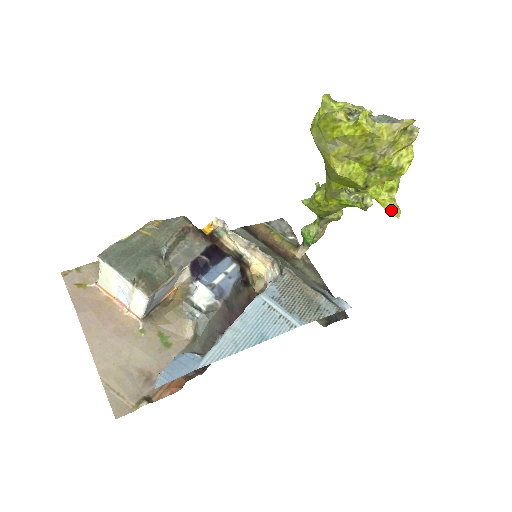
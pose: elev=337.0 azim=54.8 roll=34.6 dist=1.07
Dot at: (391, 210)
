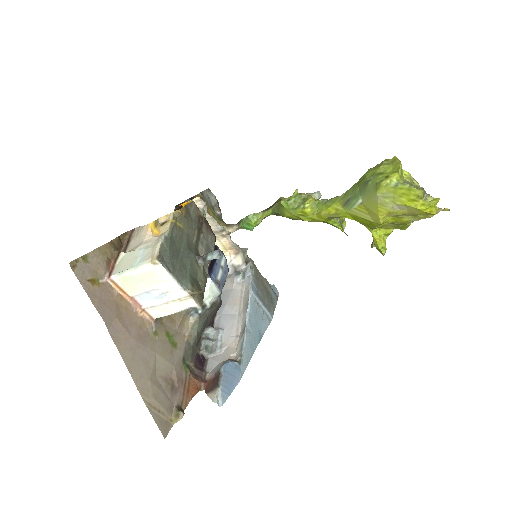
Dot at: (384, 250)
